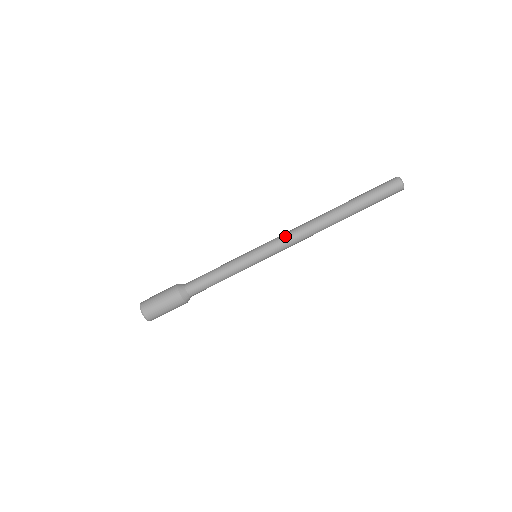
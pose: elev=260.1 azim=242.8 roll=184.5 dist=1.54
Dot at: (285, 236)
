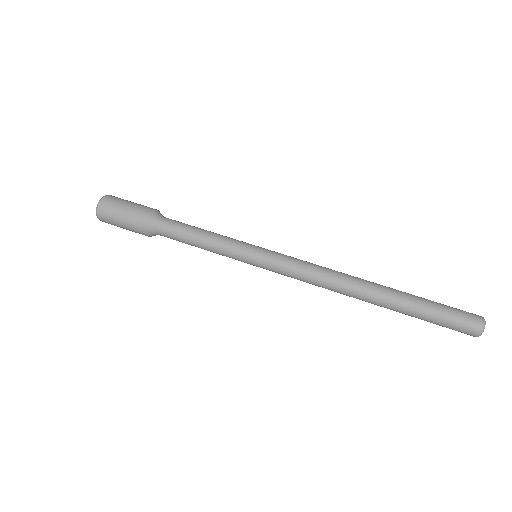
Dot at: (305, 261)
